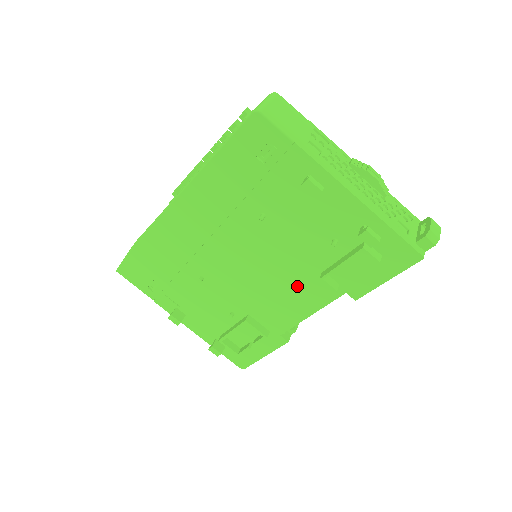
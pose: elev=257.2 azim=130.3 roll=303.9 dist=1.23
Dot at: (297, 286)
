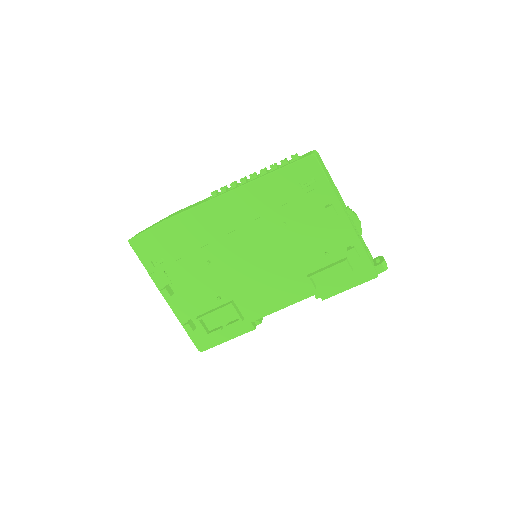
Dot at: (284, 282)
